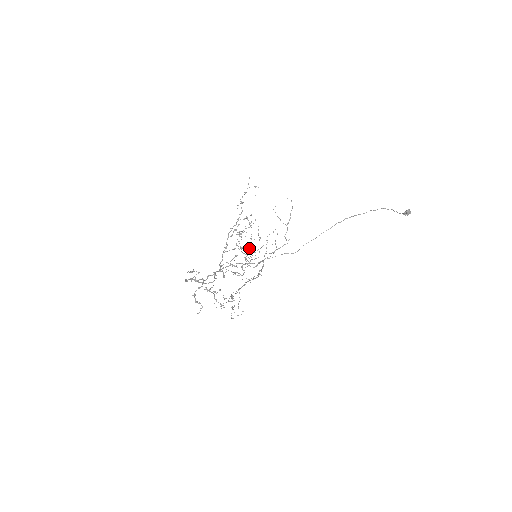
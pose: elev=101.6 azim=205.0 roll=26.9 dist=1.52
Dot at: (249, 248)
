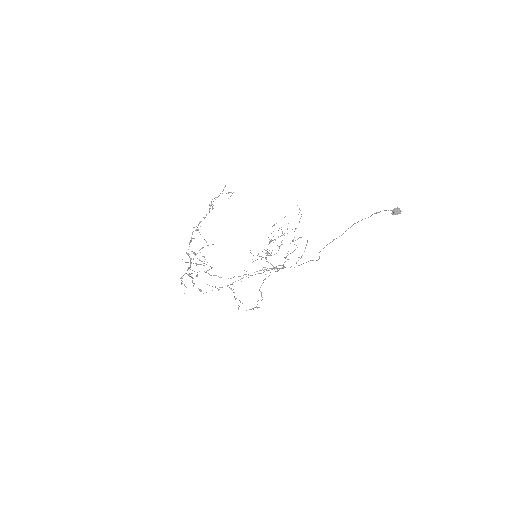
Dot at: occluded
